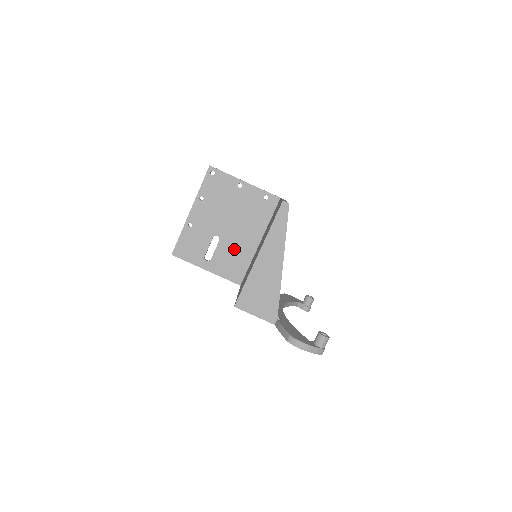
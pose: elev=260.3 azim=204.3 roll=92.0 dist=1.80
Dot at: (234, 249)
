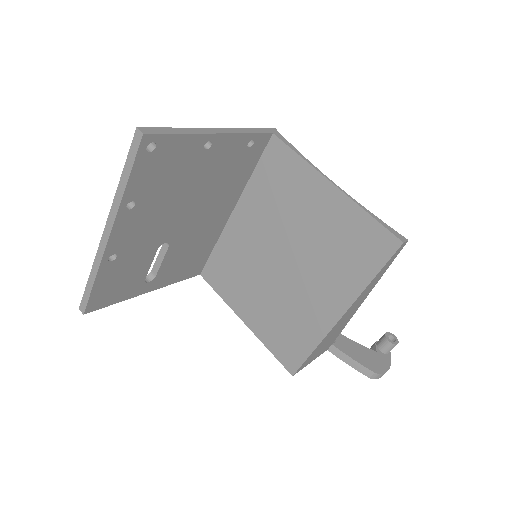
Dot at: (193, 242)
